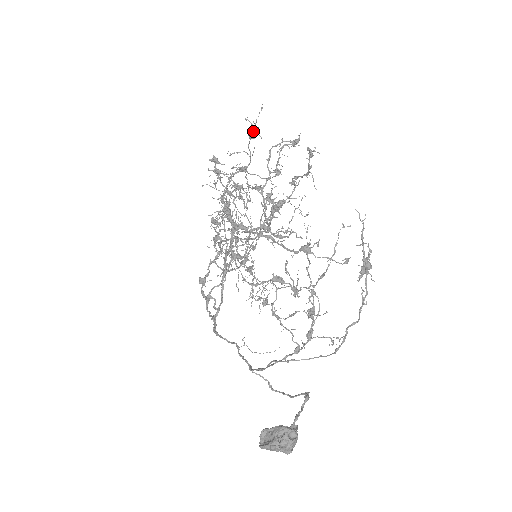
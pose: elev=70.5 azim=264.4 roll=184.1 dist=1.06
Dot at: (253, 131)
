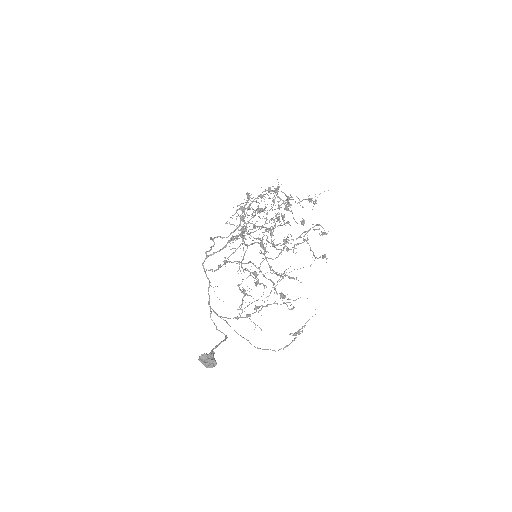
Dot at: occluded
